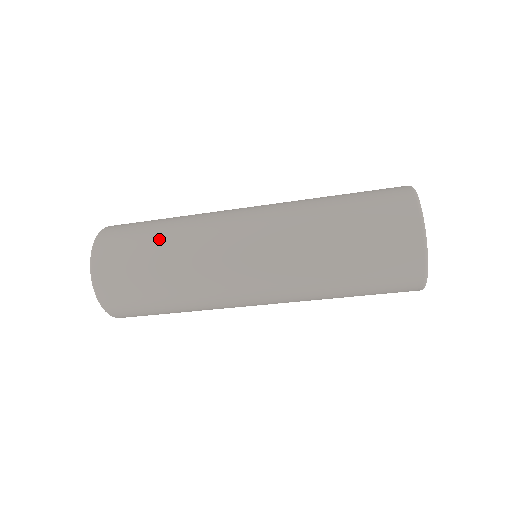
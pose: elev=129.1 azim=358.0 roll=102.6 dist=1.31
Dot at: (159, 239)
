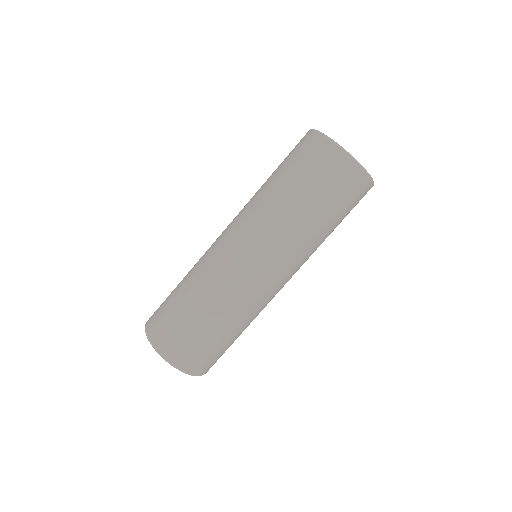
Dot at: (180, 284)
